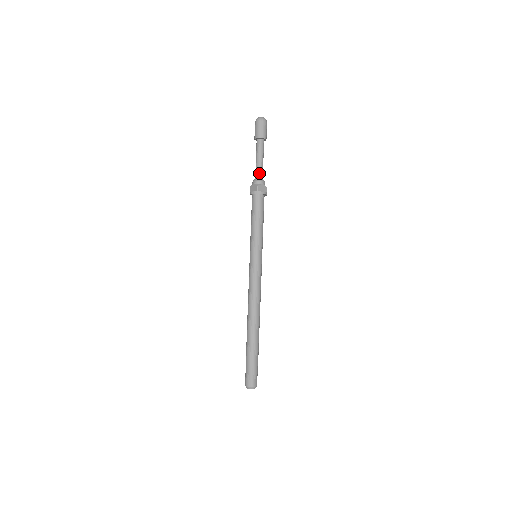
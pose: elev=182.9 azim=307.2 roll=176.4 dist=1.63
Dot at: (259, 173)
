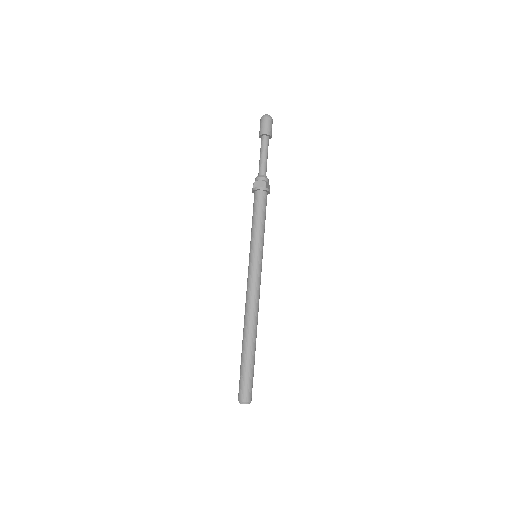
Dot at: (259, 170)
